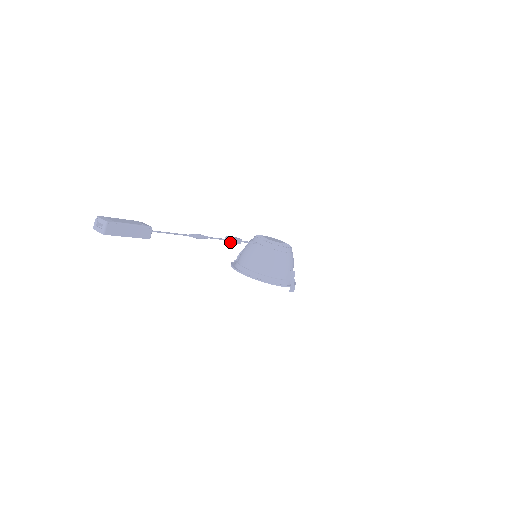
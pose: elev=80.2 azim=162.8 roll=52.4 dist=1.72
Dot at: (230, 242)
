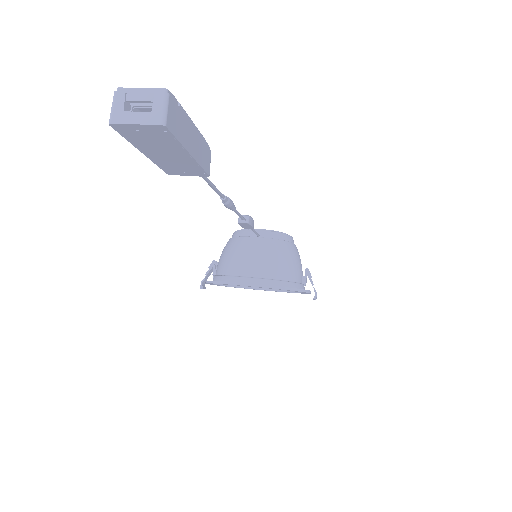
Dot at: (249, 223)
